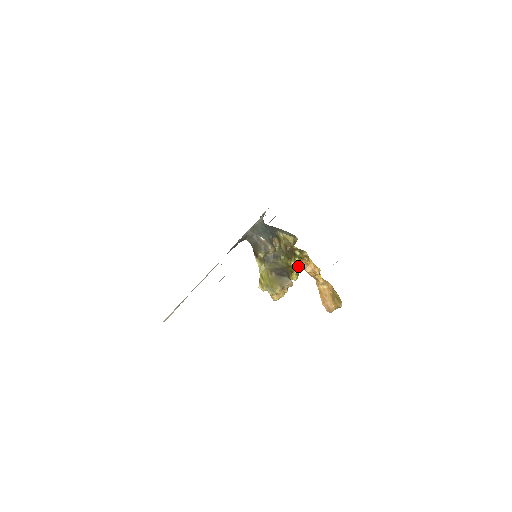
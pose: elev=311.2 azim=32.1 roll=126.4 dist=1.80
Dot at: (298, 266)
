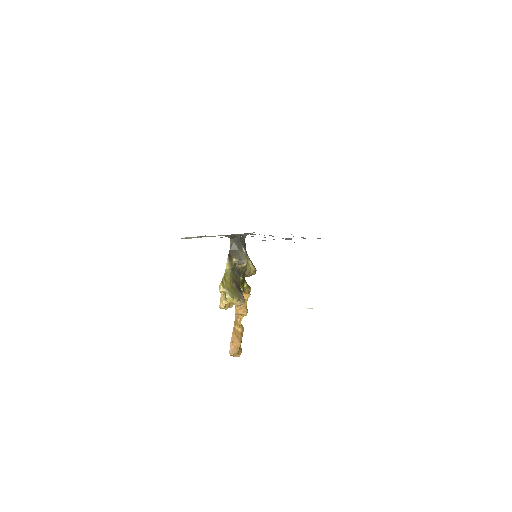
Dot at: occluded
